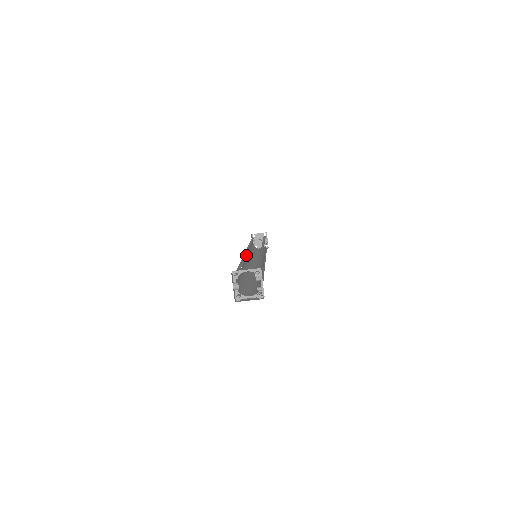
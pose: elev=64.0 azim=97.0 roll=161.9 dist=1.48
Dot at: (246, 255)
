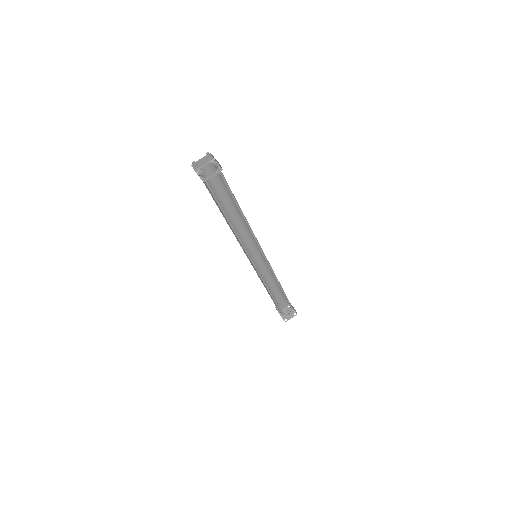
Dot at: occluded
